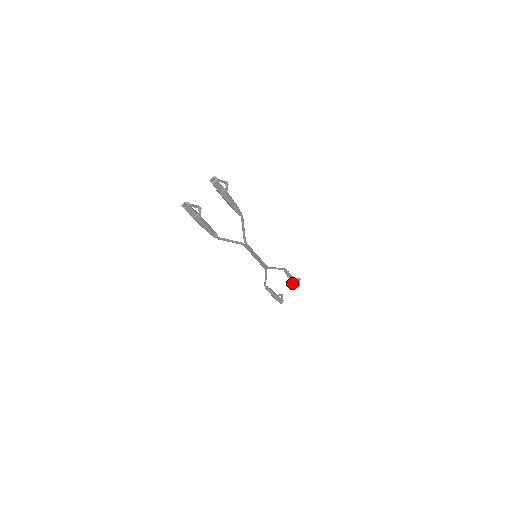
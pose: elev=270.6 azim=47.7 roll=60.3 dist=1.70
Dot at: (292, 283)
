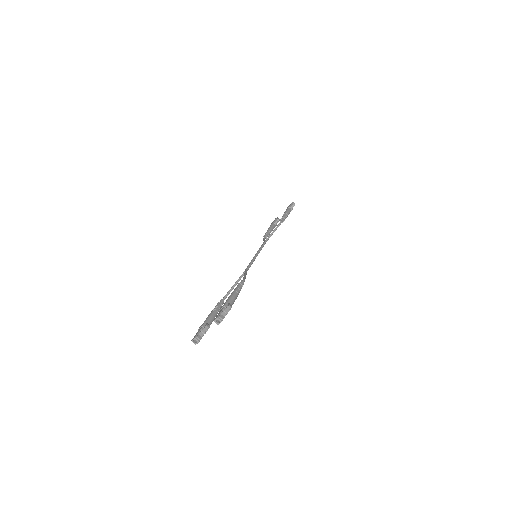
Dot at: occluded
